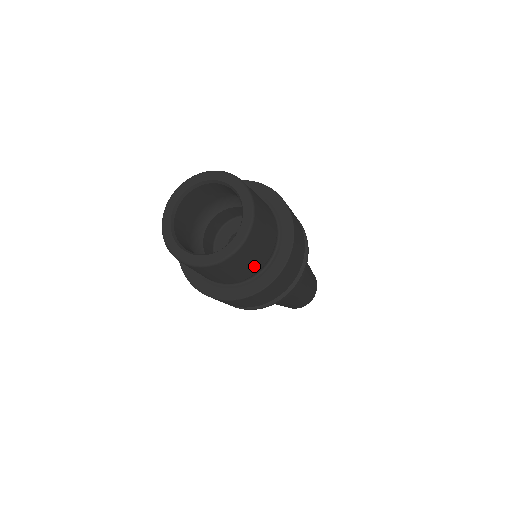
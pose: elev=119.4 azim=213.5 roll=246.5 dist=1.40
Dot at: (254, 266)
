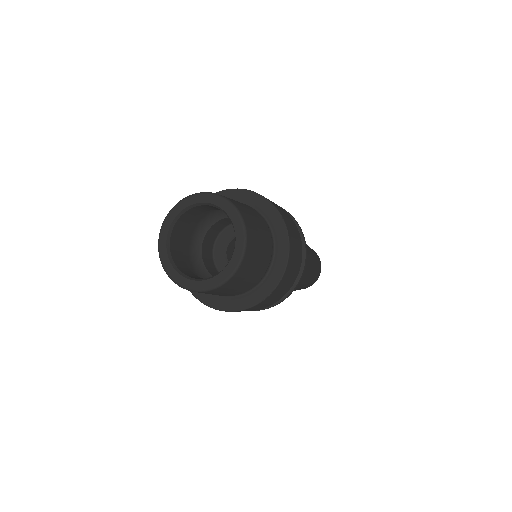
Dot at: (265, 255)
